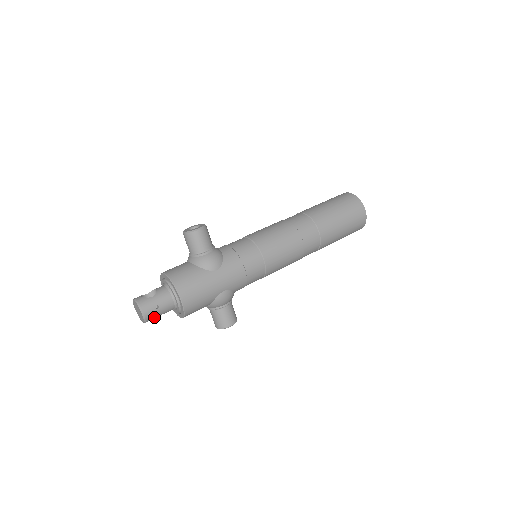
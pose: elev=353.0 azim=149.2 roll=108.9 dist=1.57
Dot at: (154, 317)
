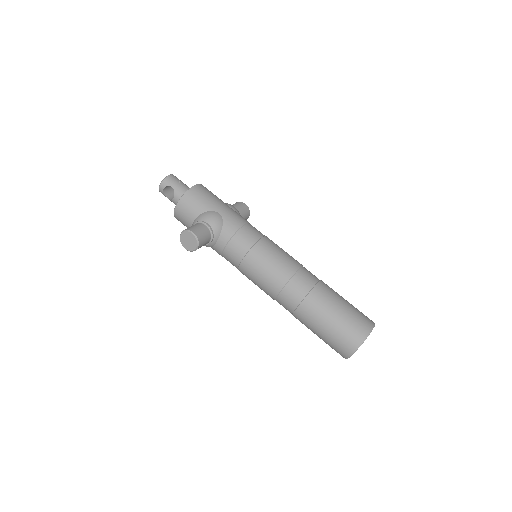
Dot at: (170, 184)
